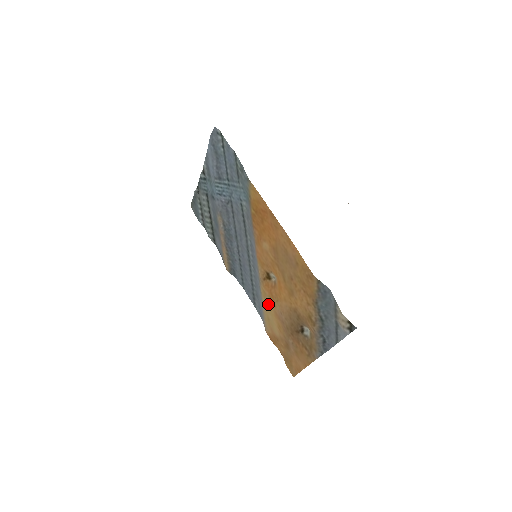
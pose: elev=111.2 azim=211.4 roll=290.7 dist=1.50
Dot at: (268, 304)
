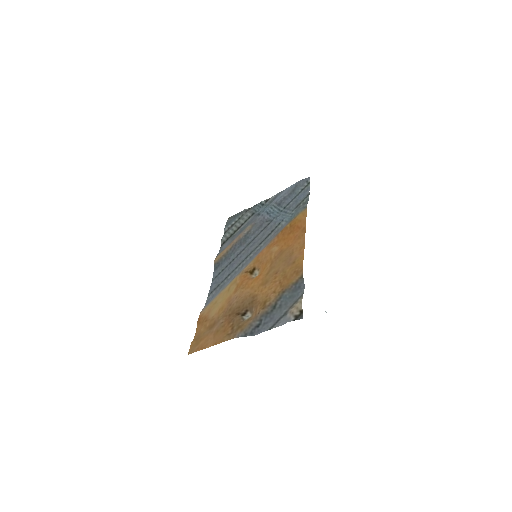
Dot at: (229, 290)
